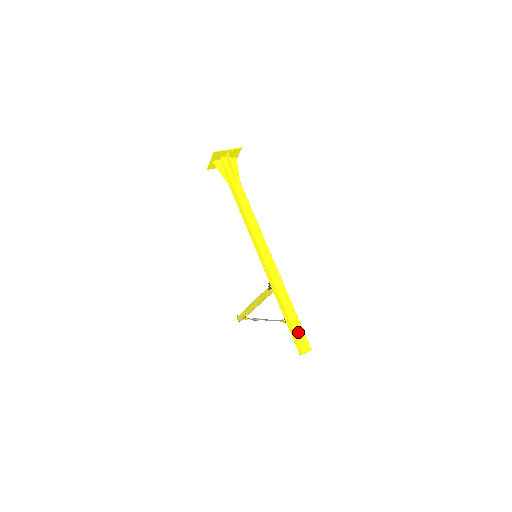
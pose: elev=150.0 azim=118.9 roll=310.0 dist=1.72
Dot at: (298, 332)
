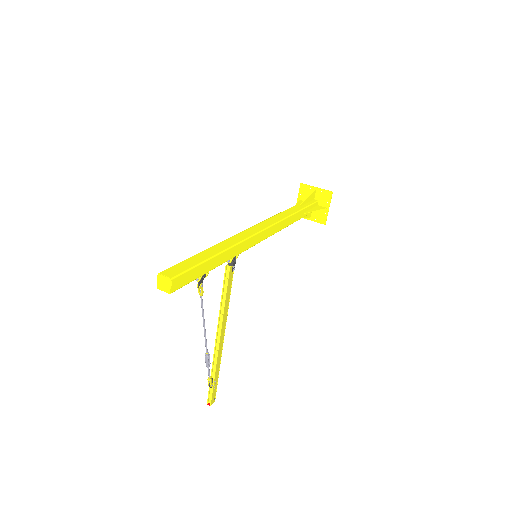
Dot at: (185, 263)
